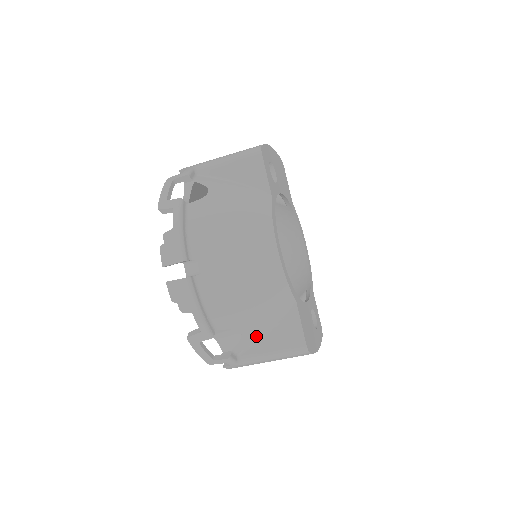
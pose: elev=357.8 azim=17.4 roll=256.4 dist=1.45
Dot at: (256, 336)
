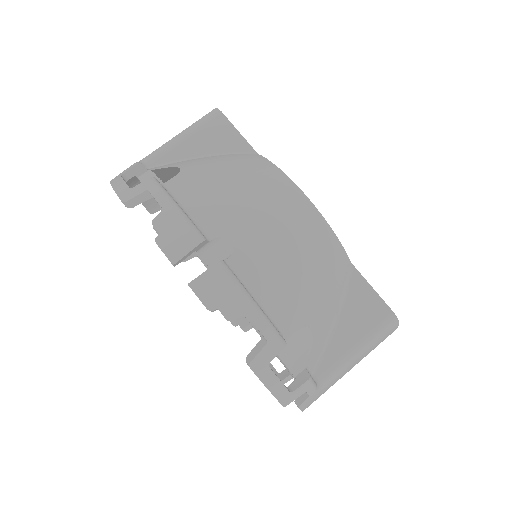
Dot at: (326, 332)
